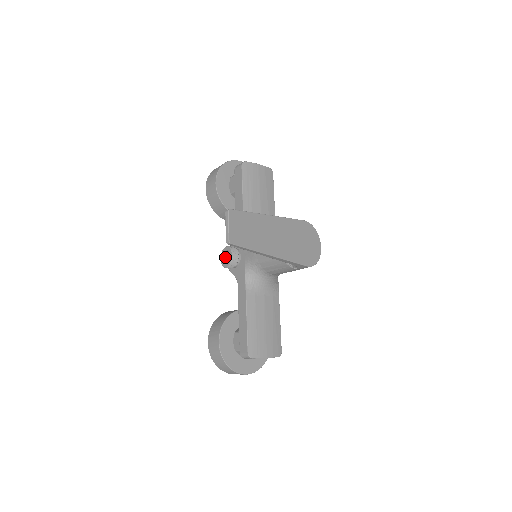
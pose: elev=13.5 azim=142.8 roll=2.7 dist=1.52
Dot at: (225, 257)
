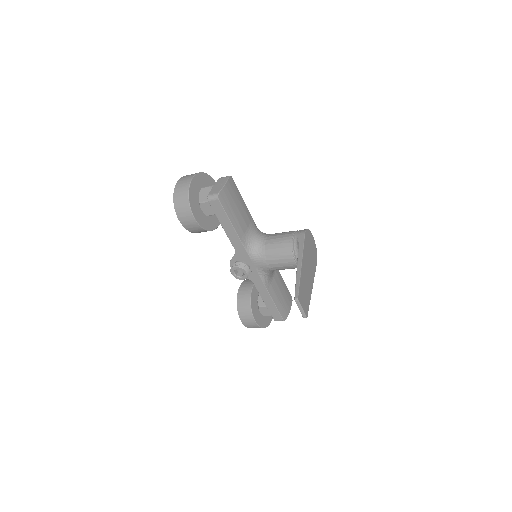
Dot at: (235, 272)
